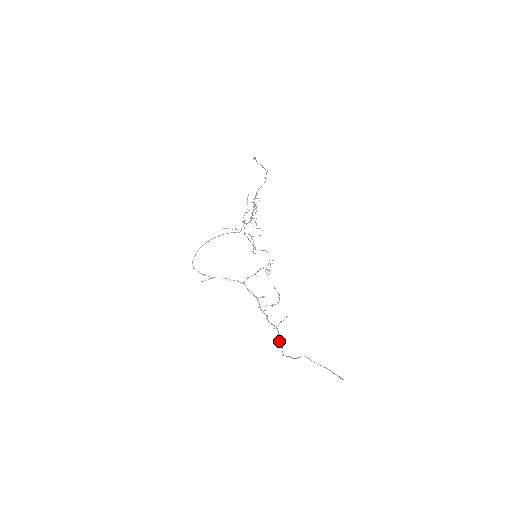
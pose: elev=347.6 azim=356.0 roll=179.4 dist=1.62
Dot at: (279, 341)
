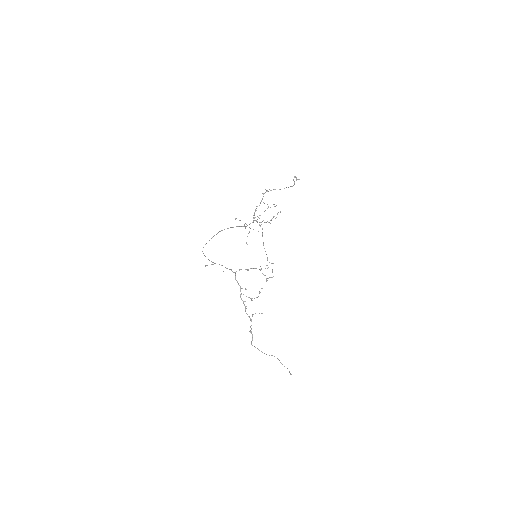
Dot at: (250, 331)
